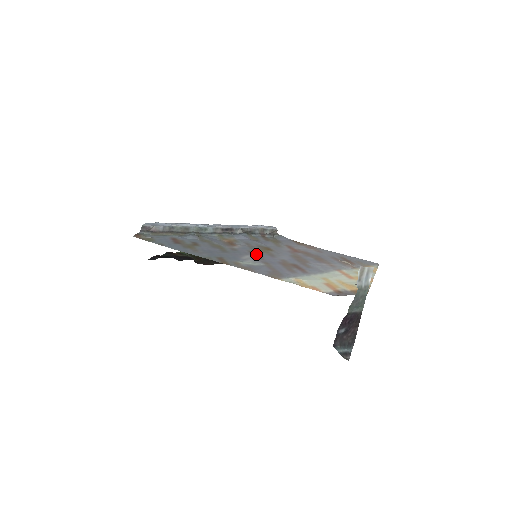
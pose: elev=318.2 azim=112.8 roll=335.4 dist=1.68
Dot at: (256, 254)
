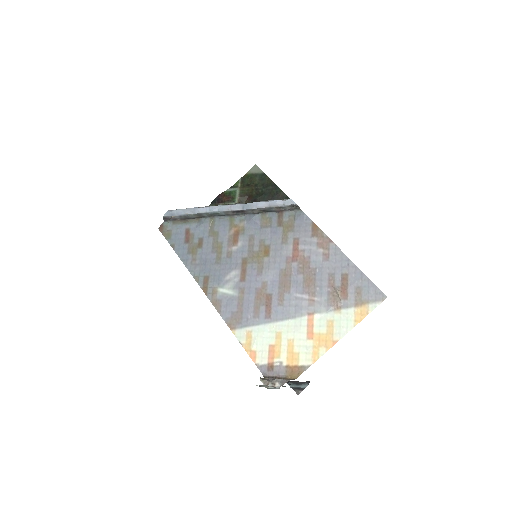
Dot at: (245, 267)
